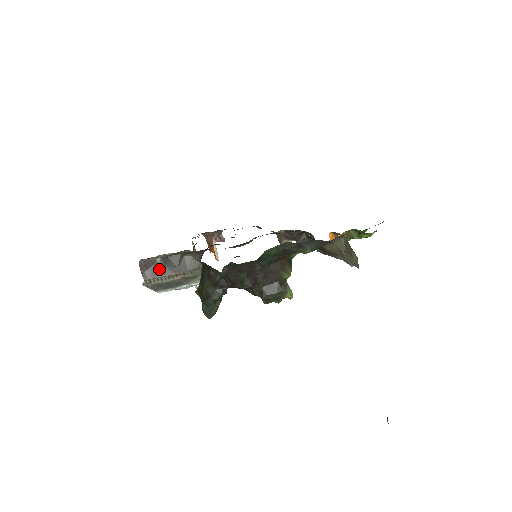
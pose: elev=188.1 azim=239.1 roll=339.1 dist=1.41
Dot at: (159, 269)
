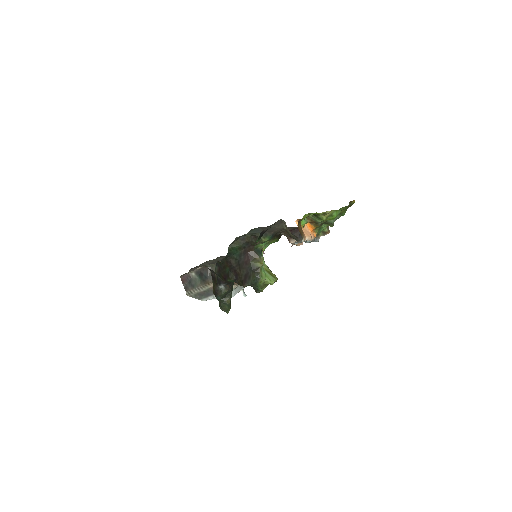
Dot at: (195, 281)
